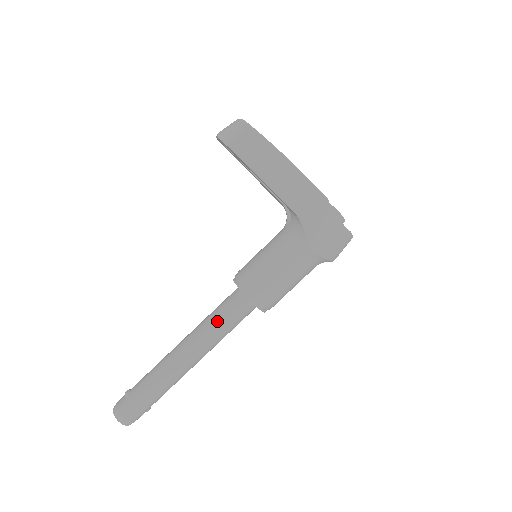
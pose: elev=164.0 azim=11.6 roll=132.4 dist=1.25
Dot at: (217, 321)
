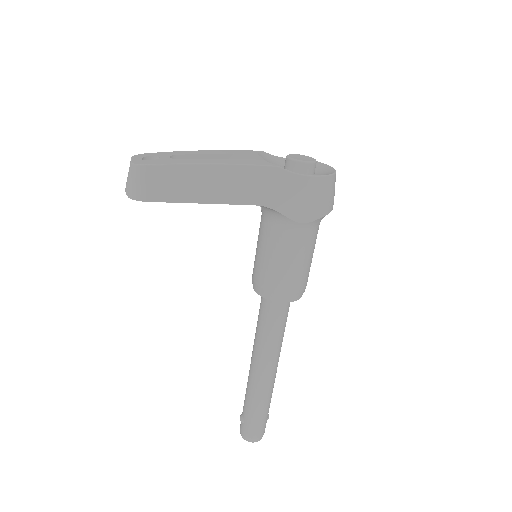
Dot at: (266, 331)
